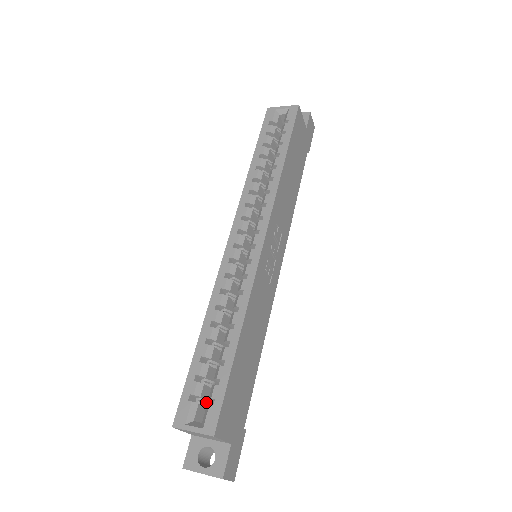
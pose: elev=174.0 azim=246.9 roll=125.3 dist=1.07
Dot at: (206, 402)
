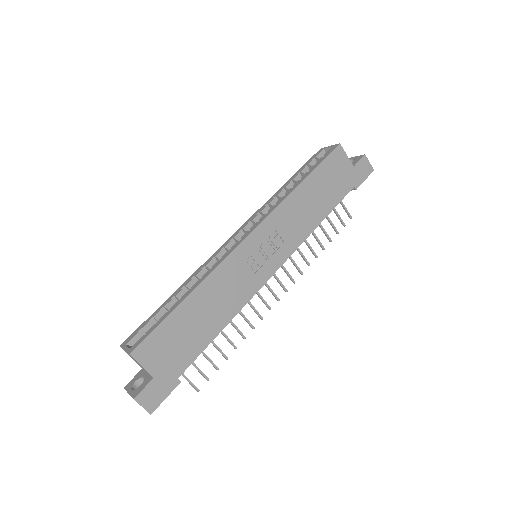
Dot at: occluded
